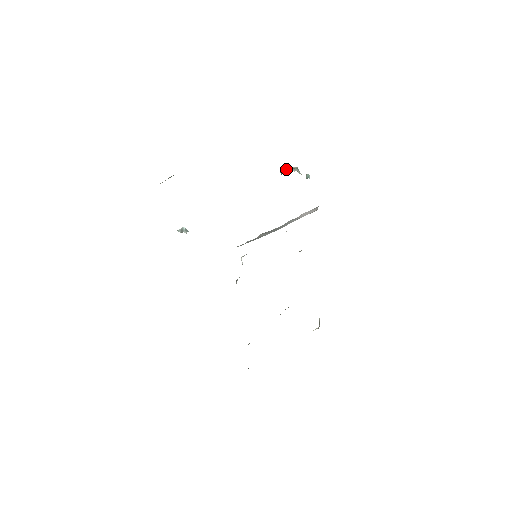
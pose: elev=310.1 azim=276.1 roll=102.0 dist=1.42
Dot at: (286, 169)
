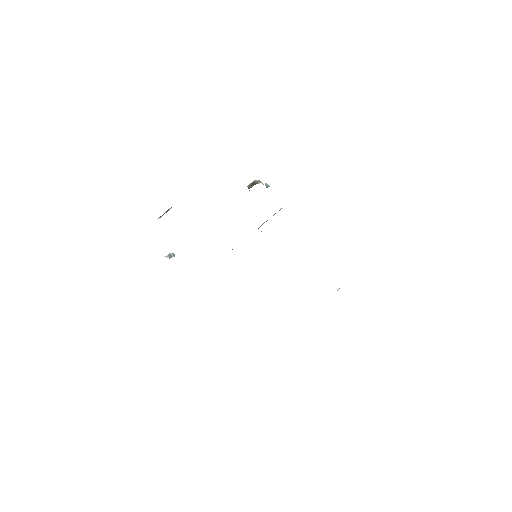
Dot at: (252, 183)
